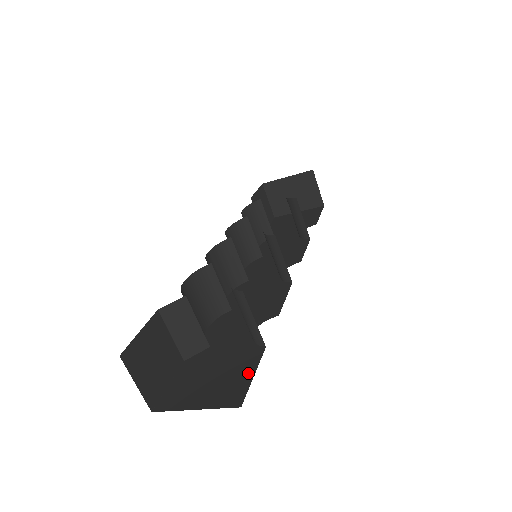
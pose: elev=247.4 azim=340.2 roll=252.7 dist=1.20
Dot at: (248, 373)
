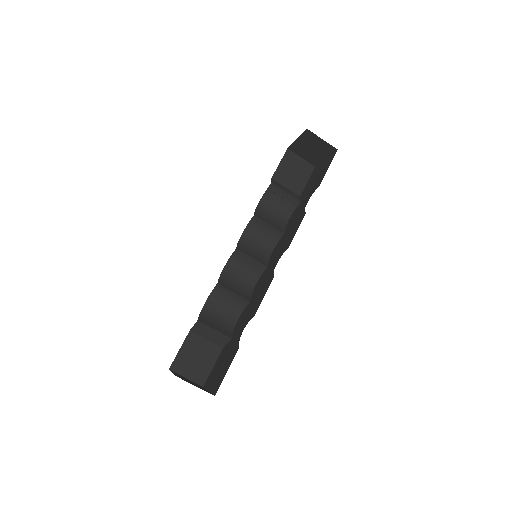
Dot at: (227, 369)
